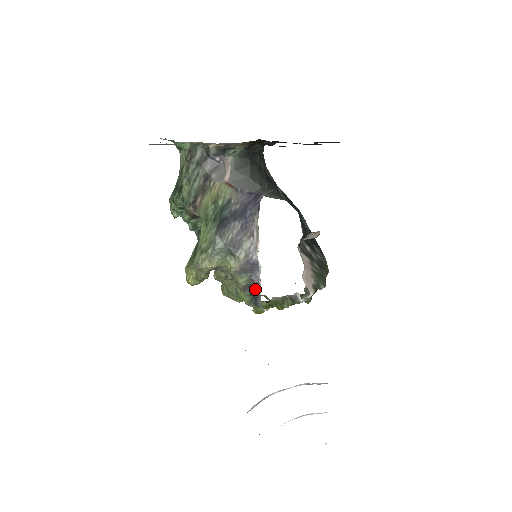
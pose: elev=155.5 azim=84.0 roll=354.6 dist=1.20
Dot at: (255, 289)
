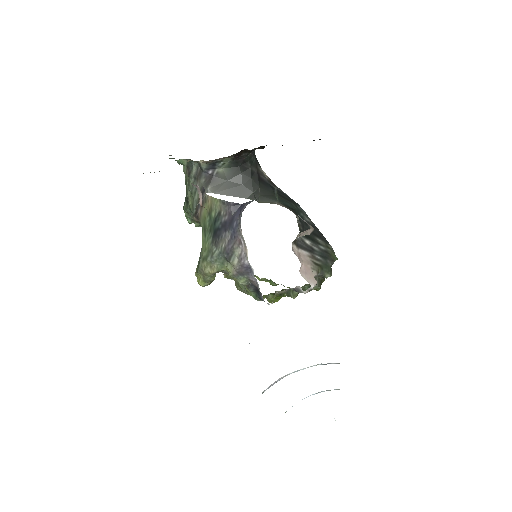
Dot at: (256, 287)
